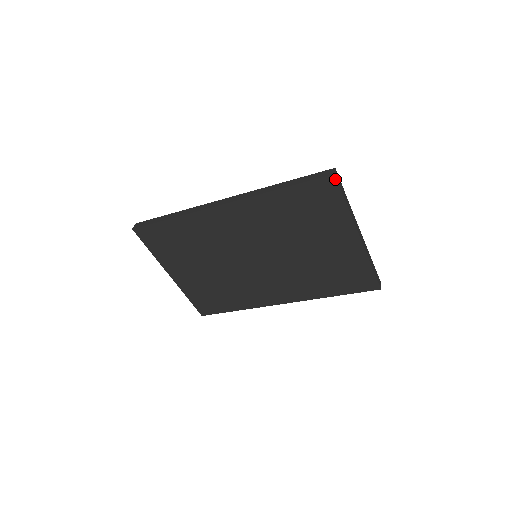
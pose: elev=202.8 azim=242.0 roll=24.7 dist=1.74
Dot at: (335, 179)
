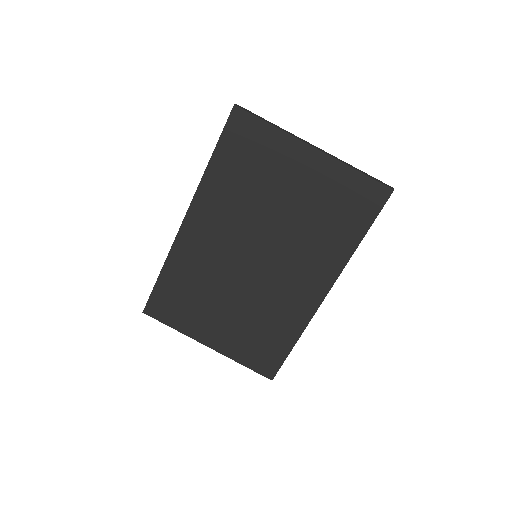
Dot at: (239, 109)
